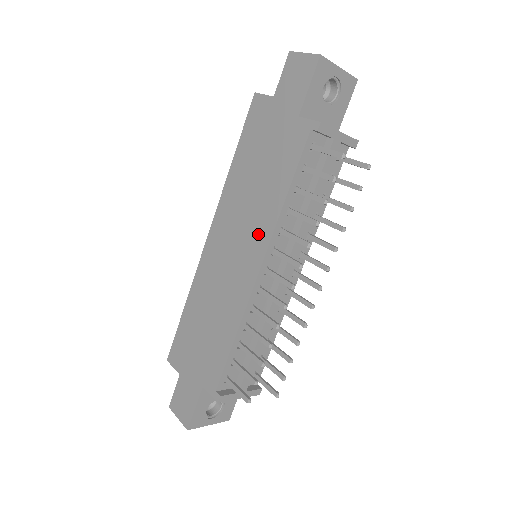
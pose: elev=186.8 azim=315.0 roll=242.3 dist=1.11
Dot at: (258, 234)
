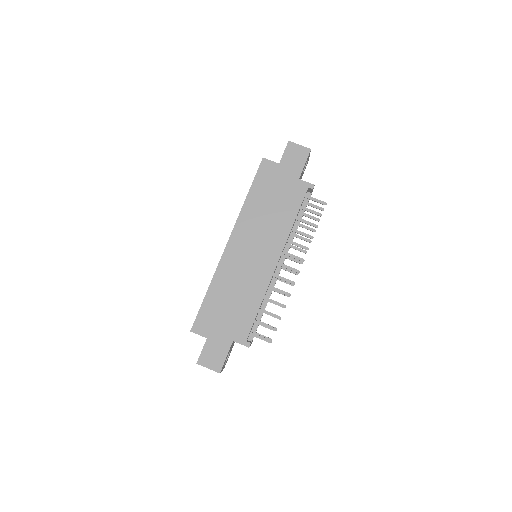
Dot at: (274, 242)
